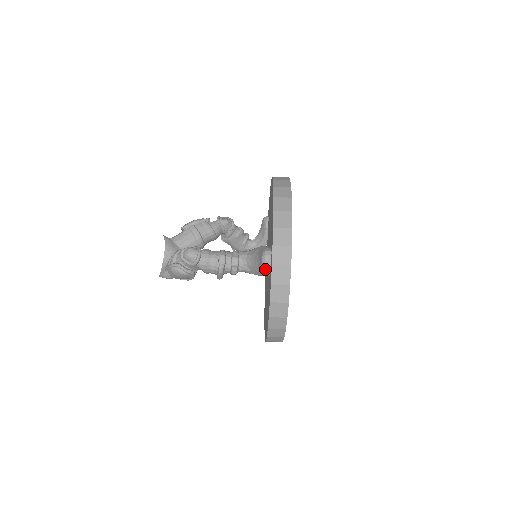
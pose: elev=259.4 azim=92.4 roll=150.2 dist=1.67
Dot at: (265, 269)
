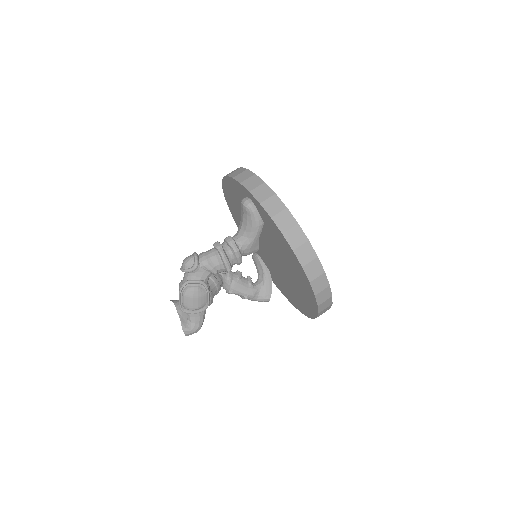
Dot at: (251, 210)
